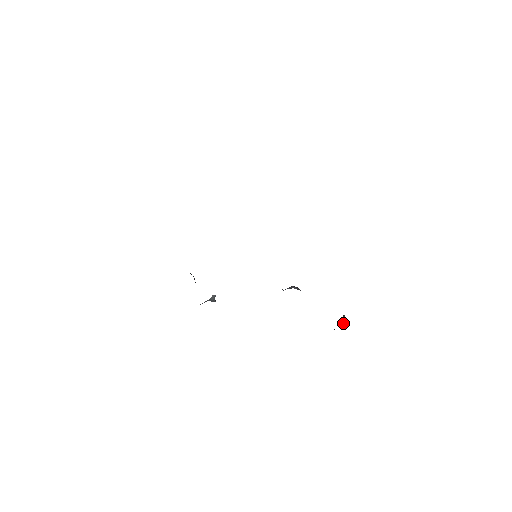
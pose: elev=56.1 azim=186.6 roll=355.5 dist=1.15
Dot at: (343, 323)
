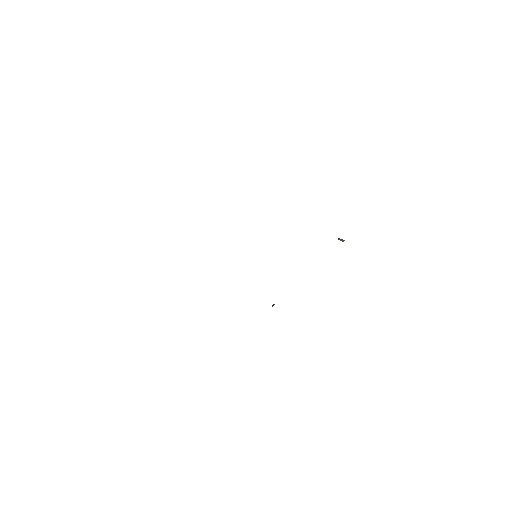
Dot at: (343, 241)
